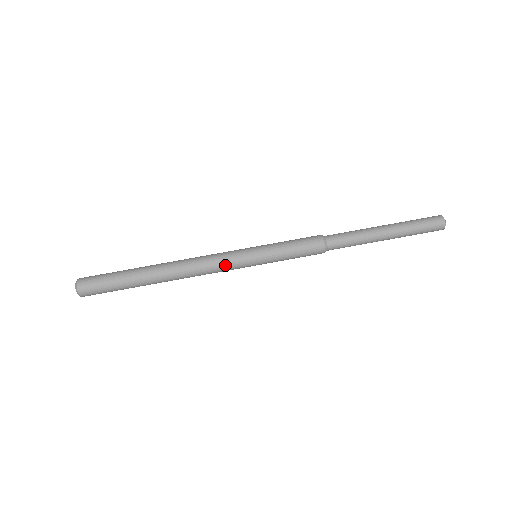
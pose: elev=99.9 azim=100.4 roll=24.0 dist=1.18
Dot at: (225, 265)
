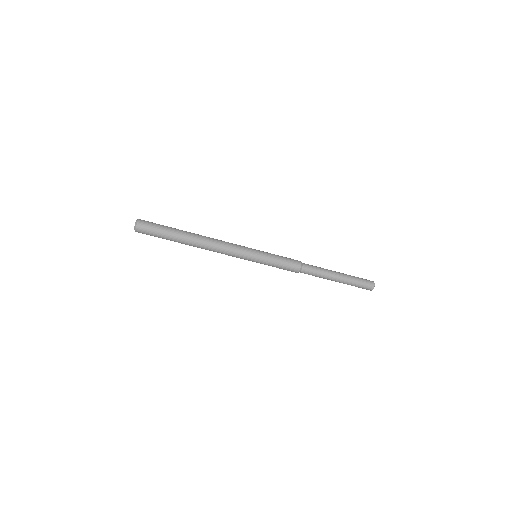
Dot at: (234, 256)
